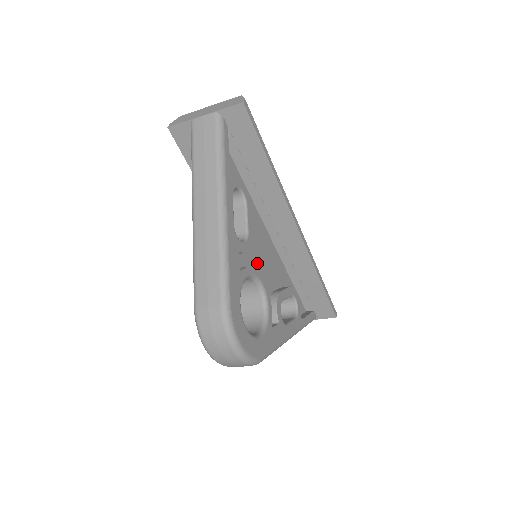
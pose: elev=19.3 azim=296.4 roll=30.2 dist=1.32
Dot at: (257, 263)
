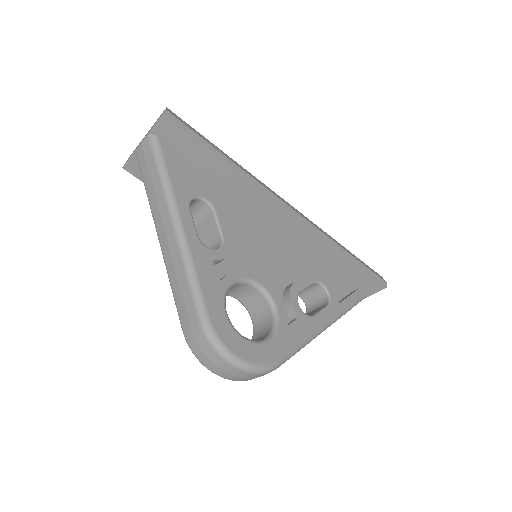
Dot at: (254, 263)
